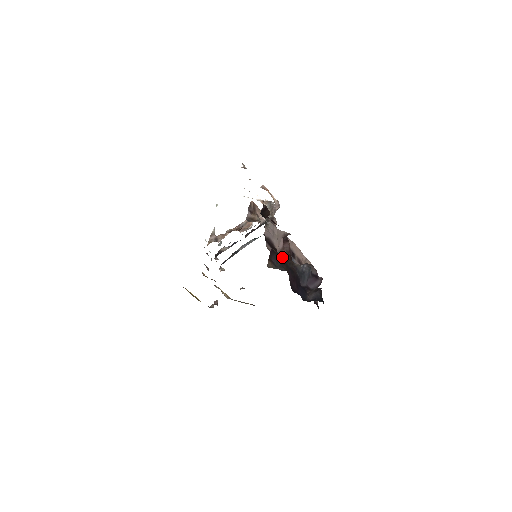
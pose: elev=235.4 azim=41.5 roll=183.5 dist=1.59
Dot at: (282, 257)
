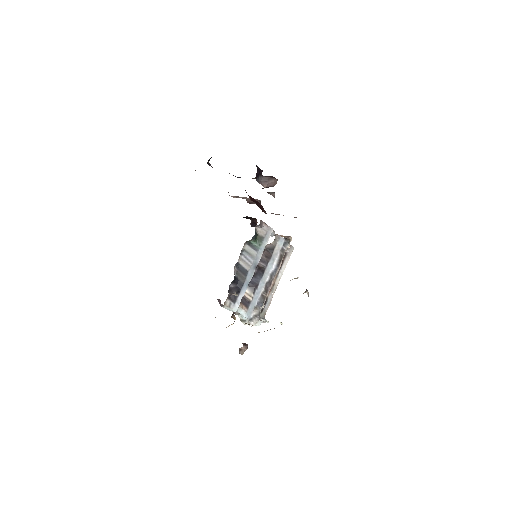
Dot at: occluded
